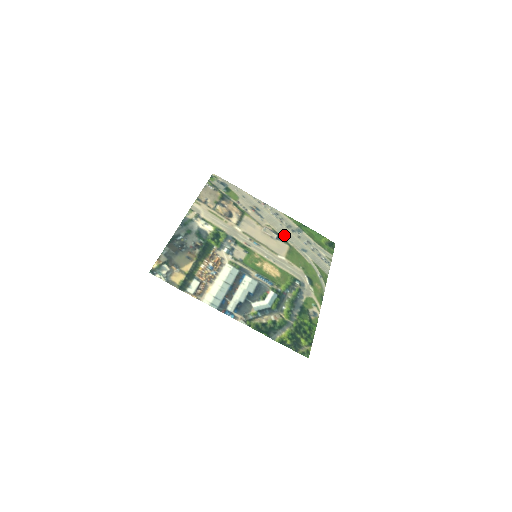
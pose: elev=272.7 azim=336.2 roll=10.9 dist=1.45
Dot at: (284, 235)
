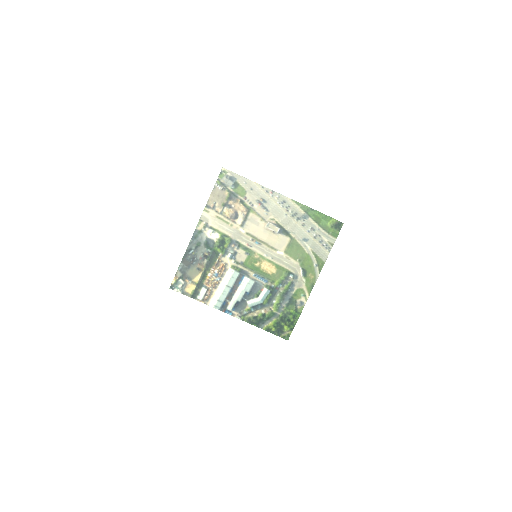
Dot at: (287, 227)
